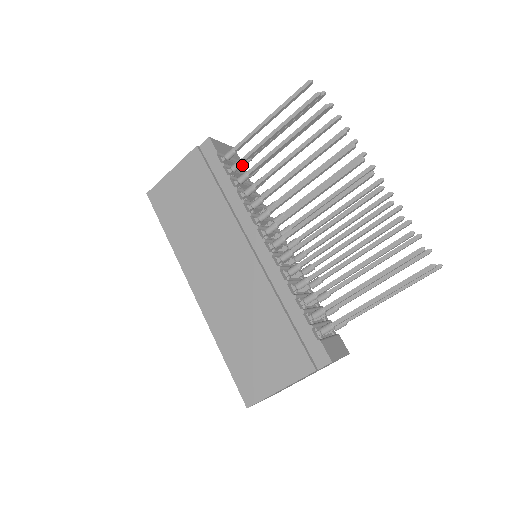
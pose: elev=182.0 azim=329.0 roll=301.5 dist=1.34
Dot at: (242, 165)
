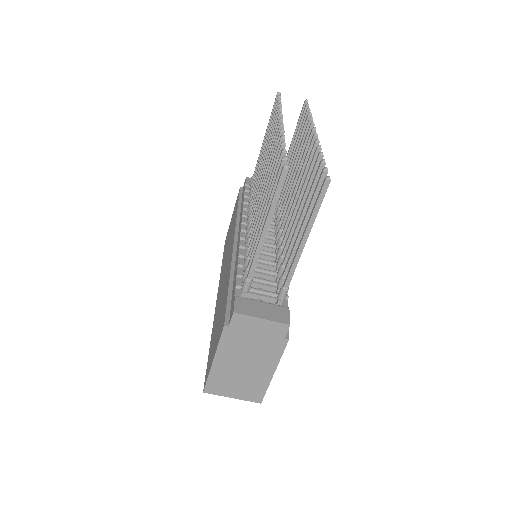
Dot at: occluded
